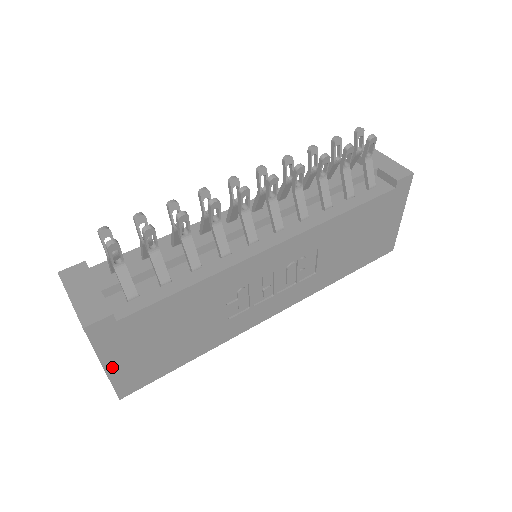
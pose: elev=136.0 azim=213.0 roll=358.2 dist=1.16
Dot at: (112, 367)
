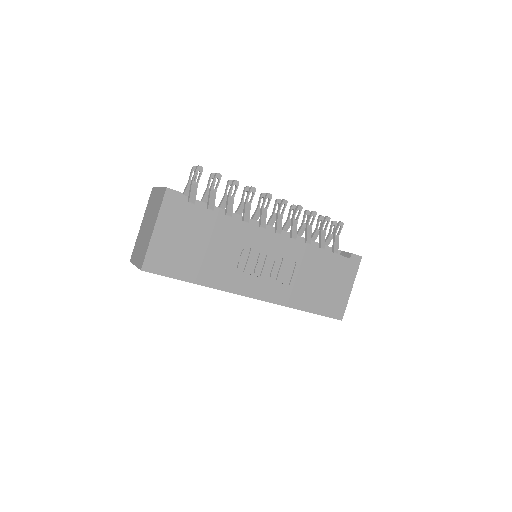
Dot at: (157, 234)
